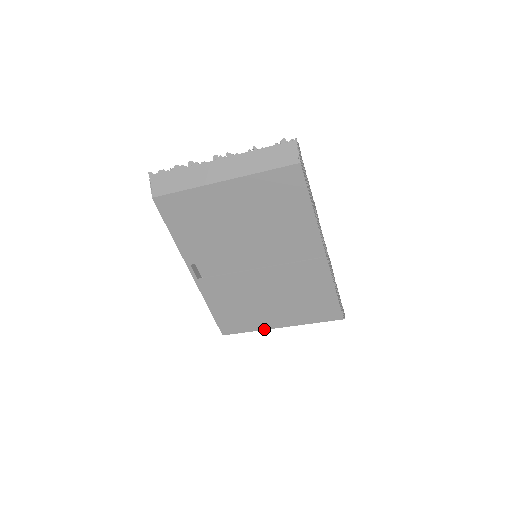
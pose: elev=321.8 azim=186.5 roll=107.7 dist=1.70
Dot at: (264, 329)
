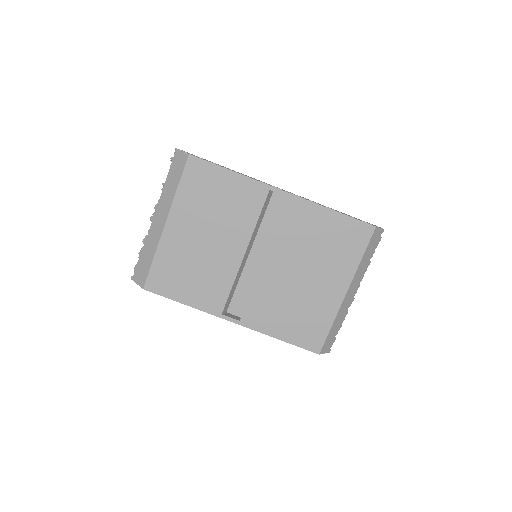
Dot at: (338, 310)
